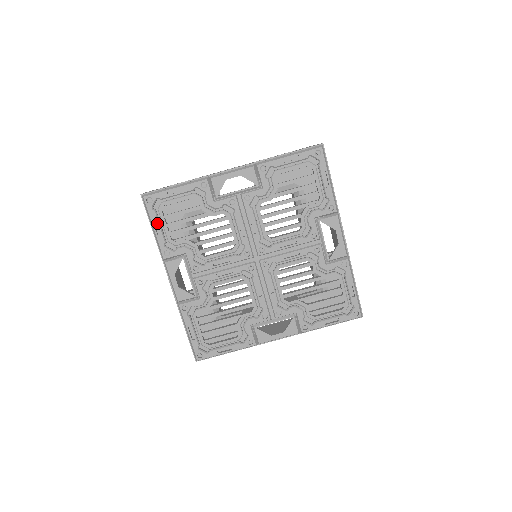
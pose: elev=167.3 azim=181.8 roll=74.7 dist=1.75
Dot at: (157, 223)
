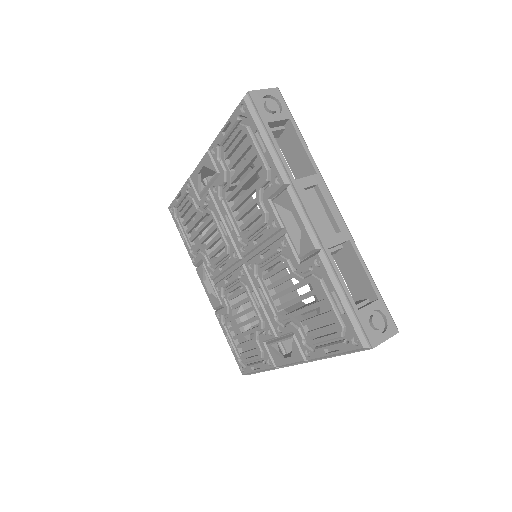
Dot at: (181, 231)
